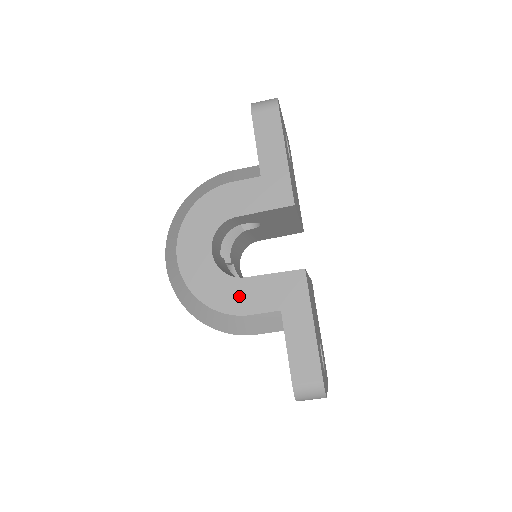
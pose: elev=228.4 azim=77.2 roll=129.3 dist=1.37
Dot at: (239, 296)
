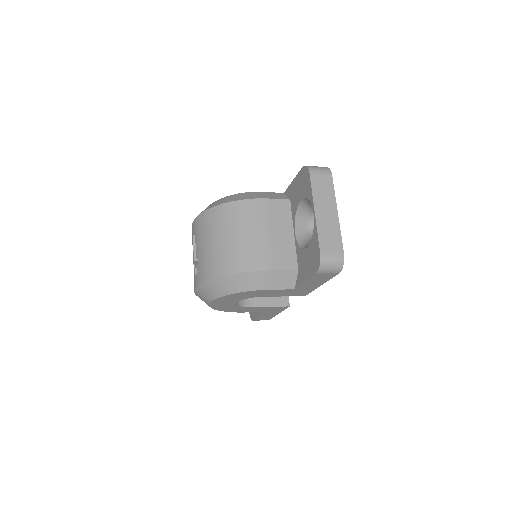
Dot at: (243, 310)
